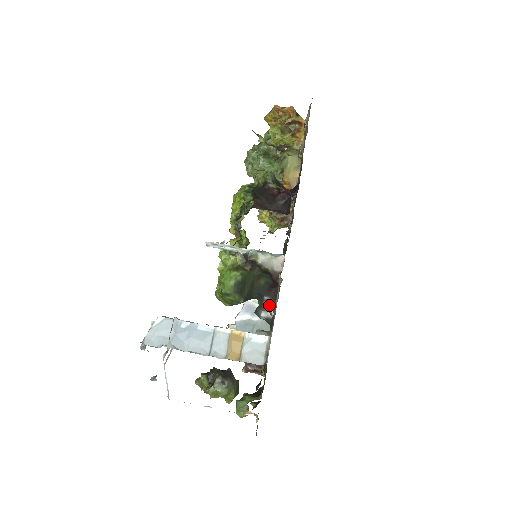
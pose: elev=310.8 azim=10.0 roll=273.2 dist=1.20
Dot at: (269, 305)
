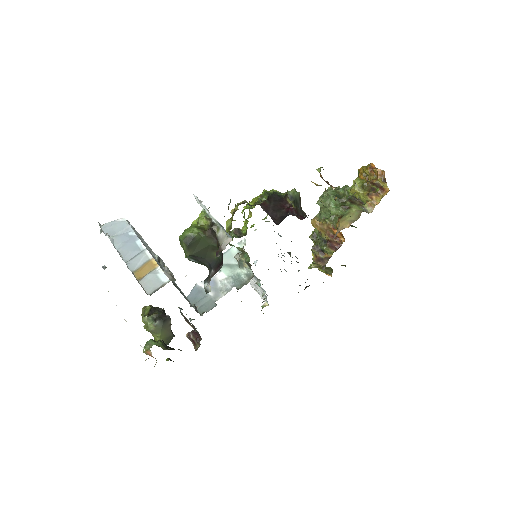
Dot at: (210, 278)
